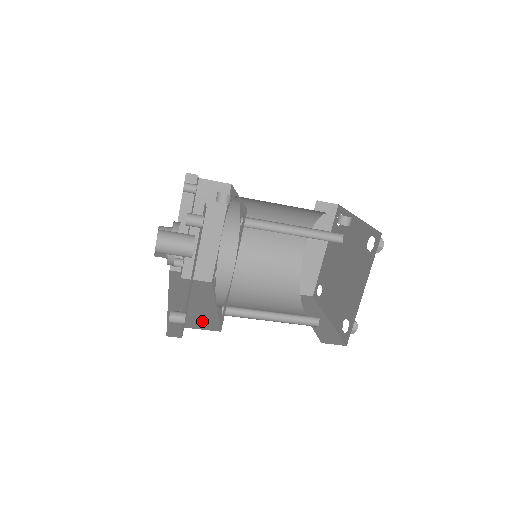
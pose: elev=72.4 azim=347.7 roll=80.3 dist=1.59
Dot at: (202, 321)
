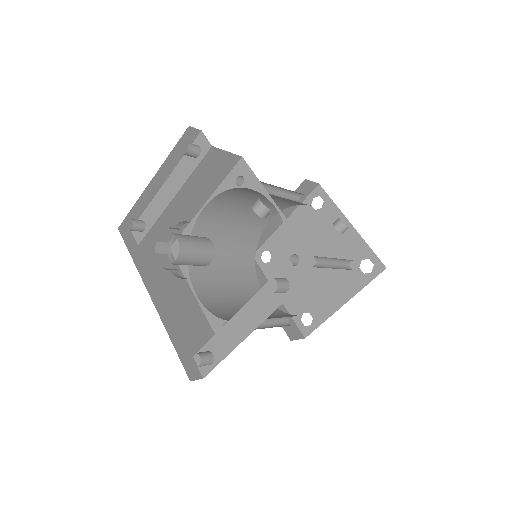
Dot at: (202, 337)
